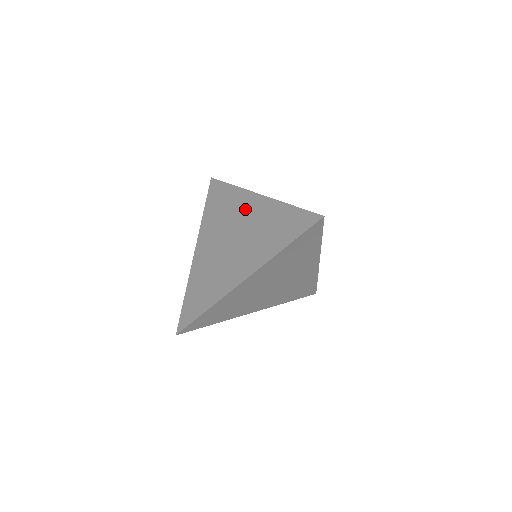
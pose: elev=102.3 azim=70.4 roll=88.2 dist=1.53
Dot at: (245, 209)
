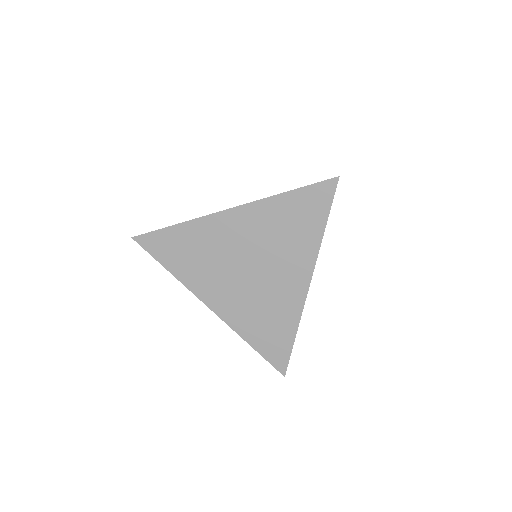
Dot at: occluded
